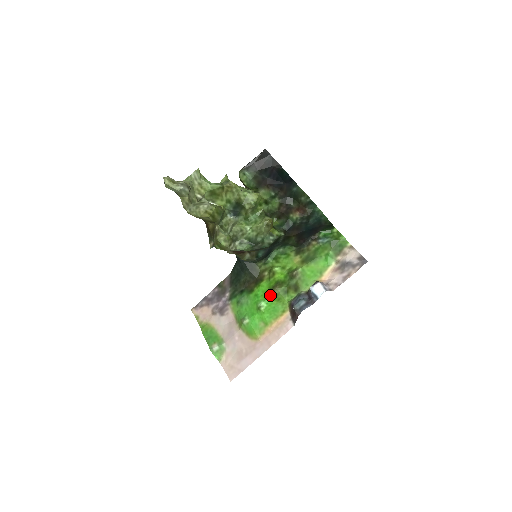
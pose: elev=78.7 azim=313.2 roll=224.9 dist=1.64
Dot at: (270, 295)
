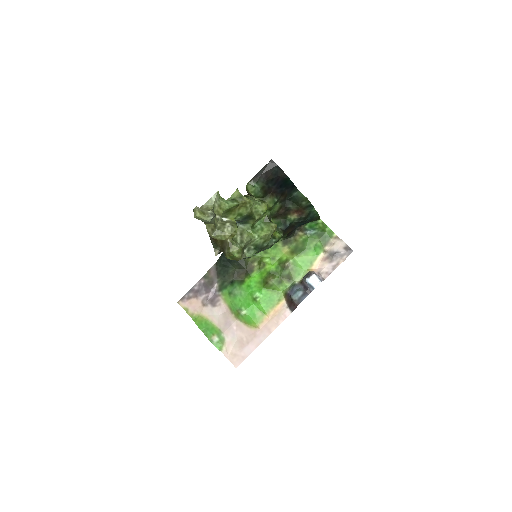
Dot at: (264, 286)
